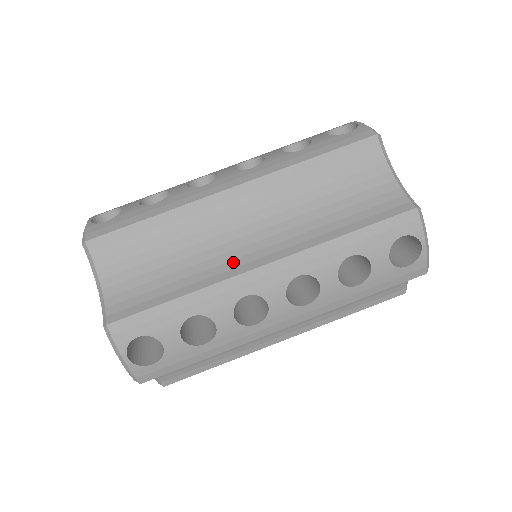
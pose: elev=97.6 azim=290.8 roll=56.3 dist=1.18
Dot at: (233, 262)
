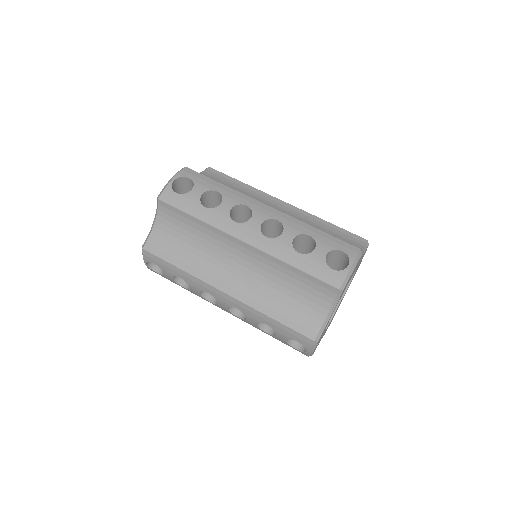
Dot at: occluded
